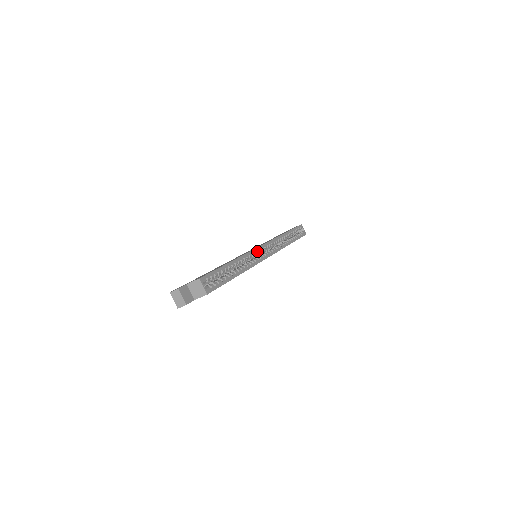
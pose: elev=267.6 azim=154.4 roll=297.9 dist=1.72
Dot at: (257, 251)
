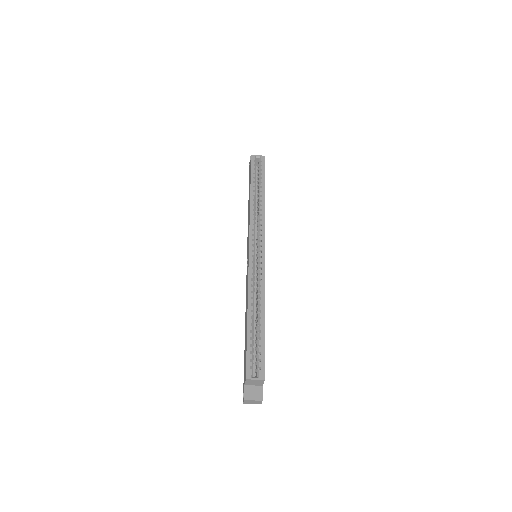
Dot at: (252, 262)
